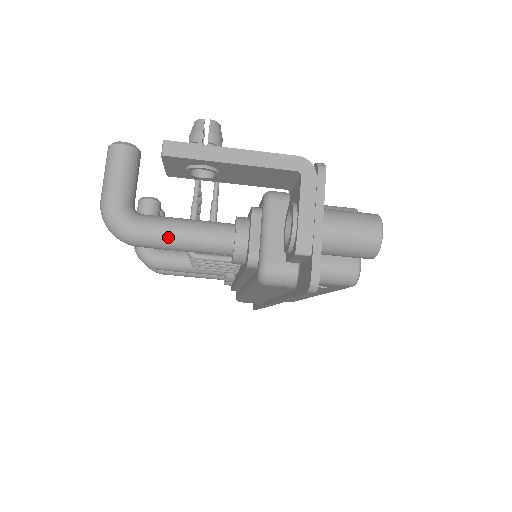
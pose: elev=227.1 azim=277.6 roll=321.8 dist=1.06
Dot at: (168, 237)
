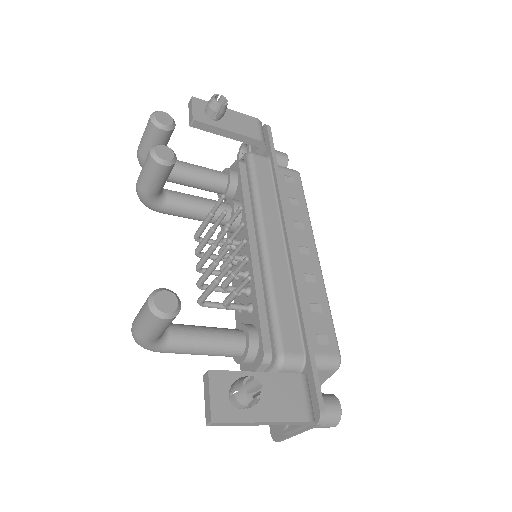
Dot at: occluded
